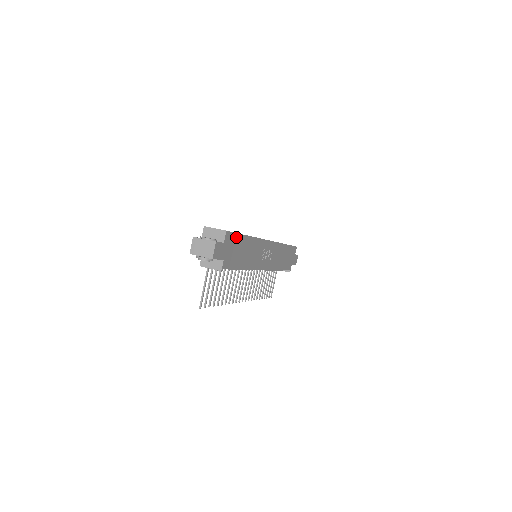
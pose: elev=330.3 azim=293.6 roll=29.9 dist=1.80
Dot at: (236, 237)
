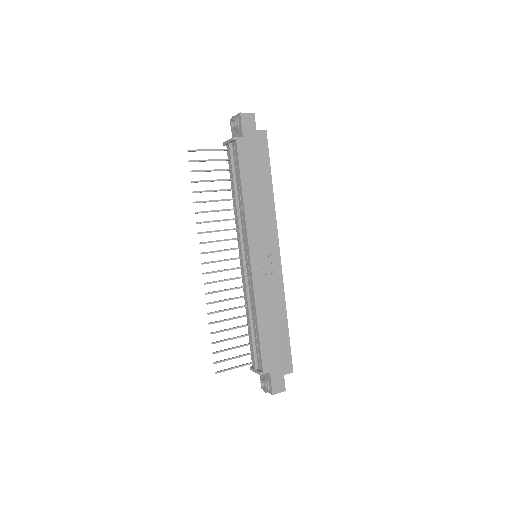
Dot at: (266, 156)
